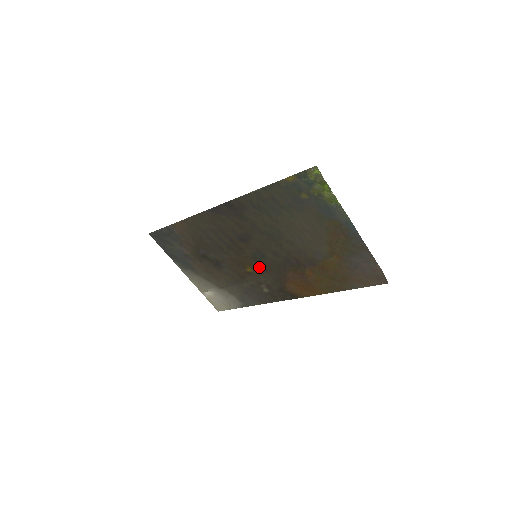
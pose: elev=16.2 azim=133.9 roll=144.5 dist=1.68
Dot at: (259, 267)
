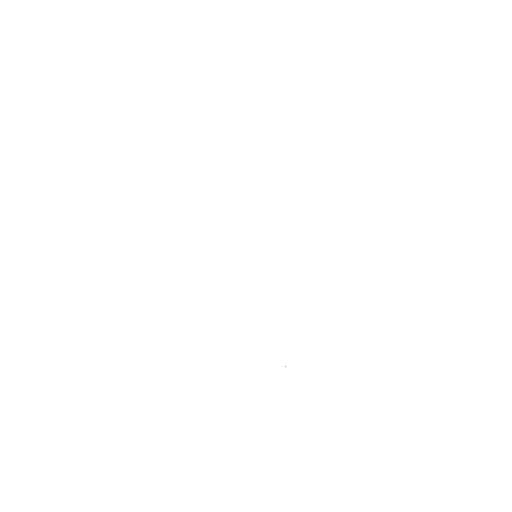
Dot at: occluded
